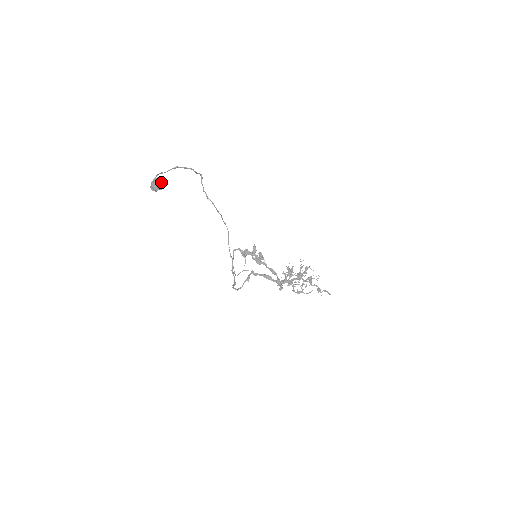
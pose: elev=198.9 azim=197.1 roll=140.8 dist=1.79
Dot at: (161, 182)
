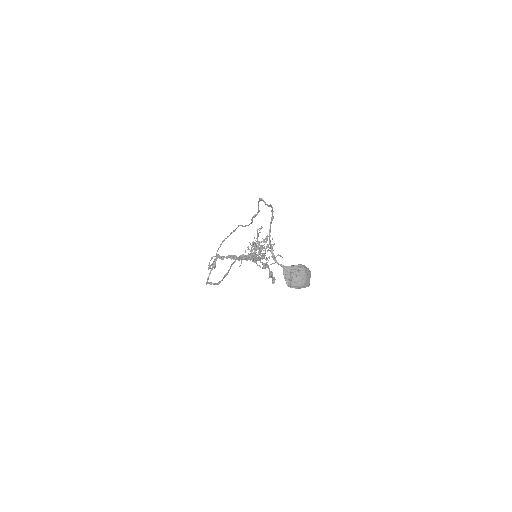
Dot at: (309, 278)
